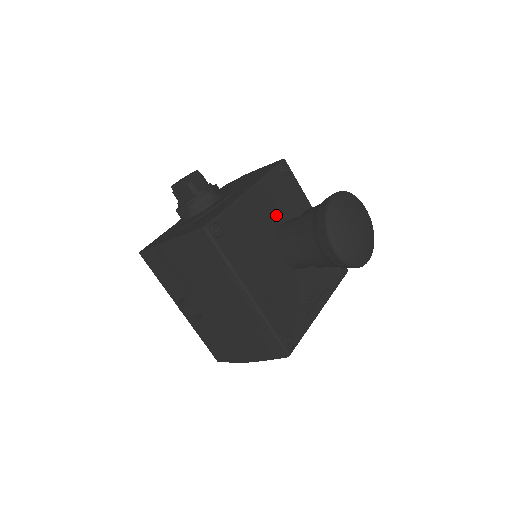
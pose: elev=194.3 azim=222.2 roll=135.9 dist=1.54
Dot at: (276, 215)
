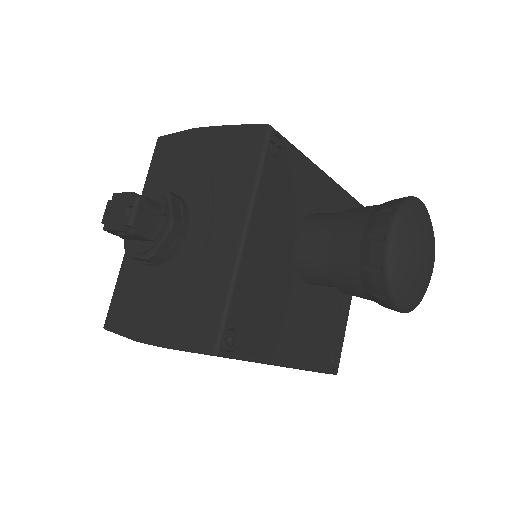
Dot at: (285, 233)
